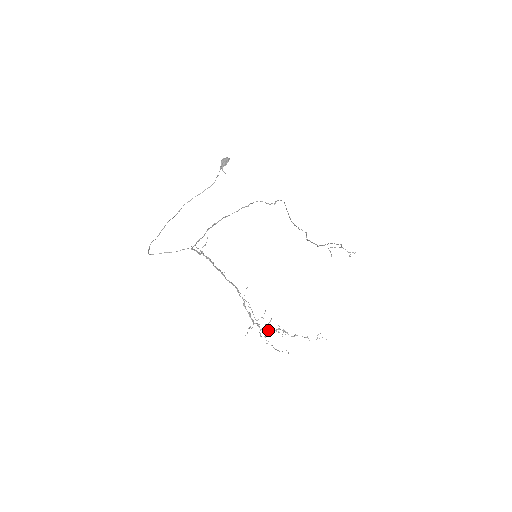
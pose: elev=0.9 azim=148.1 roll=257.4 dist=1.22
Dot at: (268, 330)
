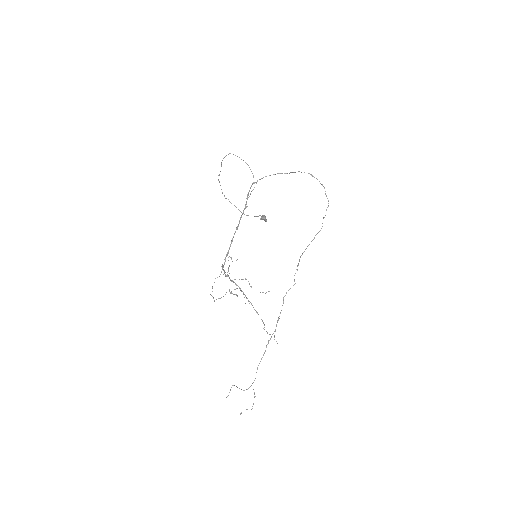
Dot at: occluded
